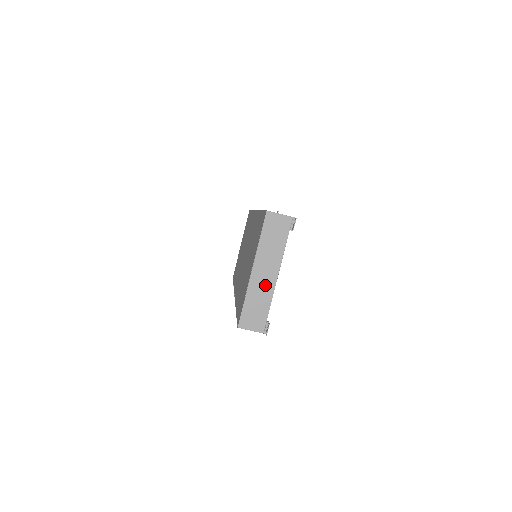
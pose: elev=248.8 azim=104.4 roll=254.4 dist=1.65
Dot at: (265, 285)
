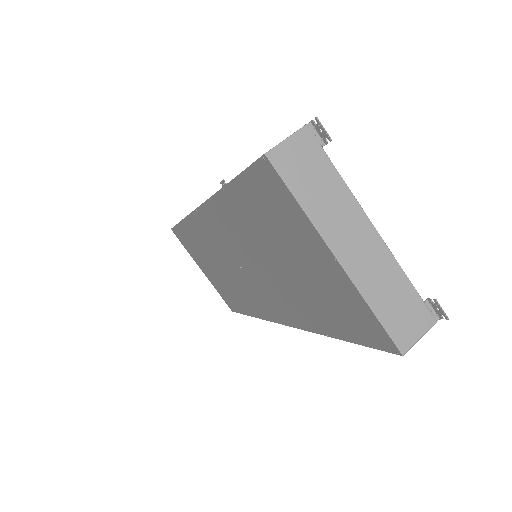
Dot at: (373, 259)
